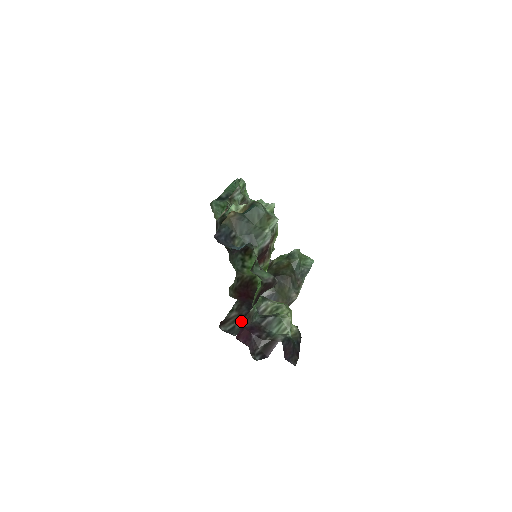
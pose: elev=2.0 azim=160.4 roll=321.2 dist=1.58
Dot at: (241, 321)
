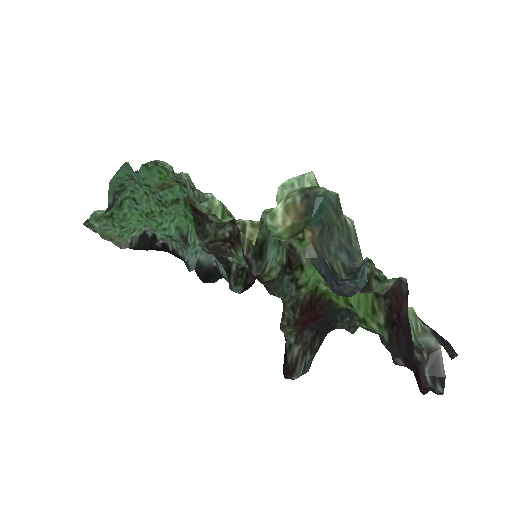
Dot at: (309, 350)
